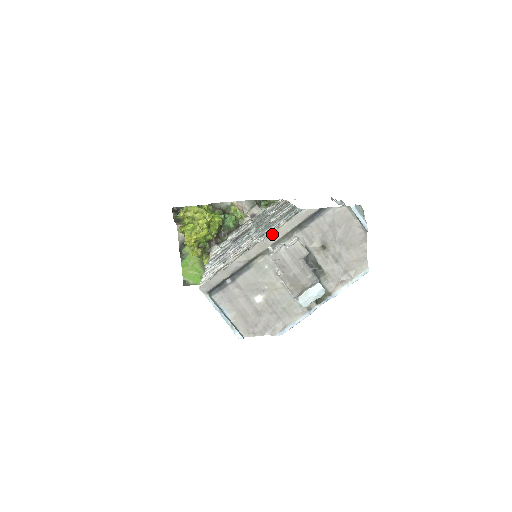
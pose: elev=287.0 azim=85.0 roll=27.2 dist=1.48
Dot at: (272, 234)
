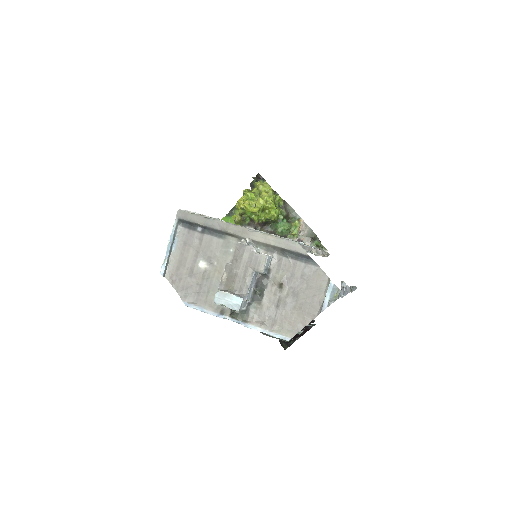
Dot at: (259, 233)
